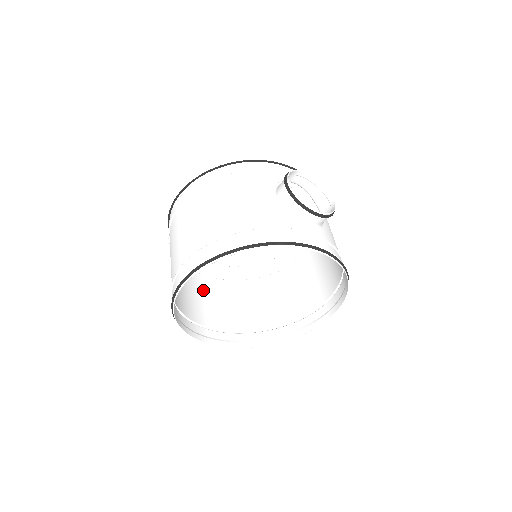
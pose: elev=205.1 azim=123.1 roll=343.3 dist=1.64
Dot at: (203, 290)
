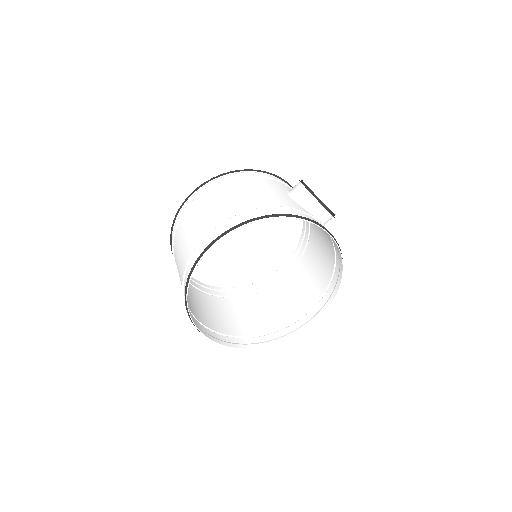
Dot at: (191, 293)
